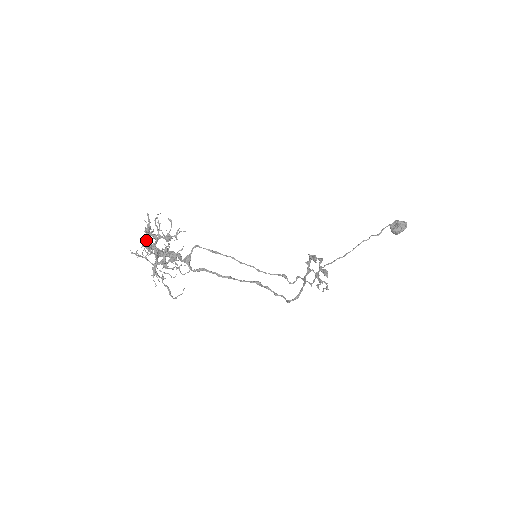
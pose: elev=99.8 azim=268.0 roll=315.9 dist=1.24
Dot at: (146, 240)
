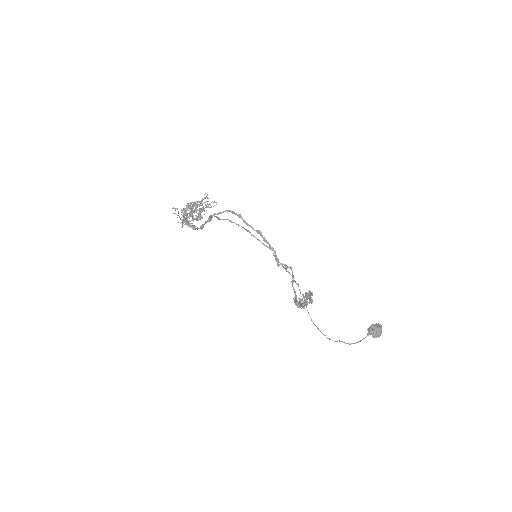
Dot at: occluded
